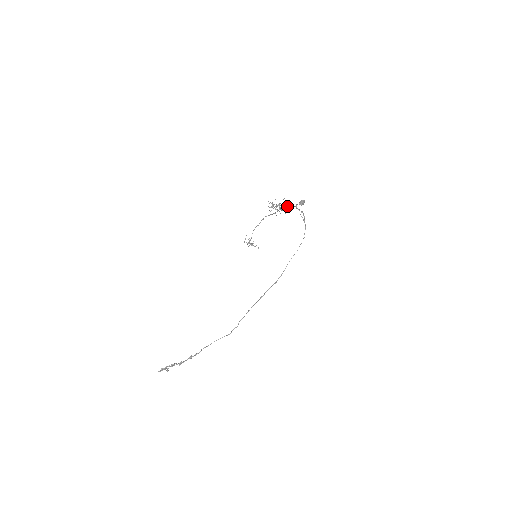
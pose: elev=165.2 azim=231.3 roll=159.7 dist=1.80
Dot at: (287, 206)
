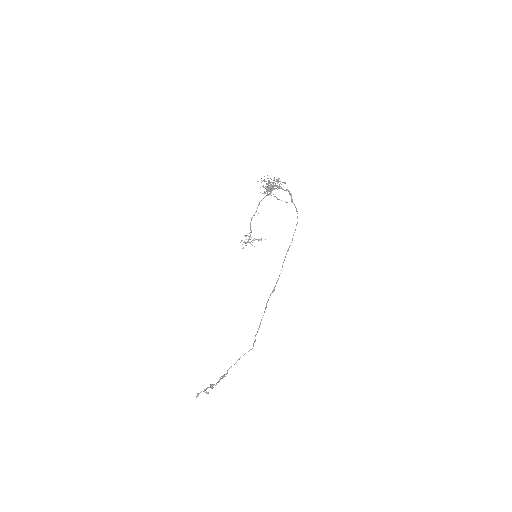
Dot at: occluded
